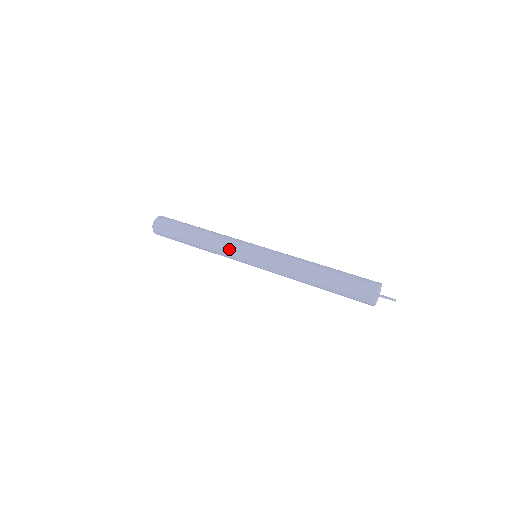
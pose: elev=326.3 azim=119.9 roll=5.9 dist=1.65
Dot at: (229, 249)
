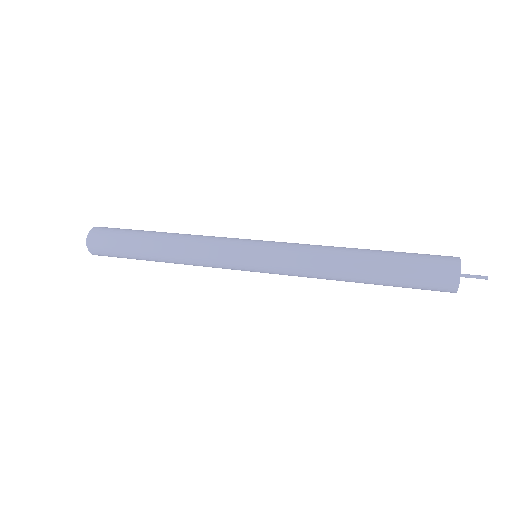
Dot at: (216, 243)
